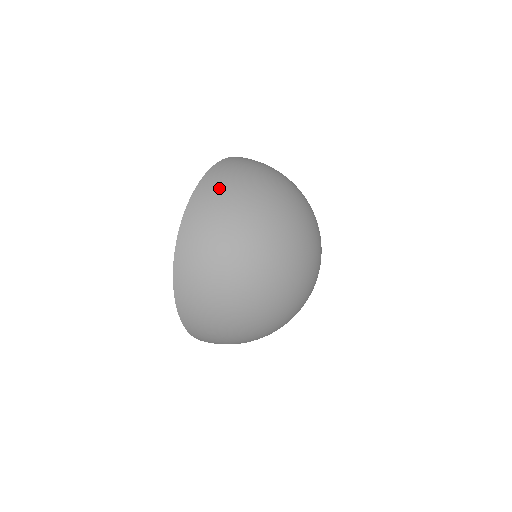
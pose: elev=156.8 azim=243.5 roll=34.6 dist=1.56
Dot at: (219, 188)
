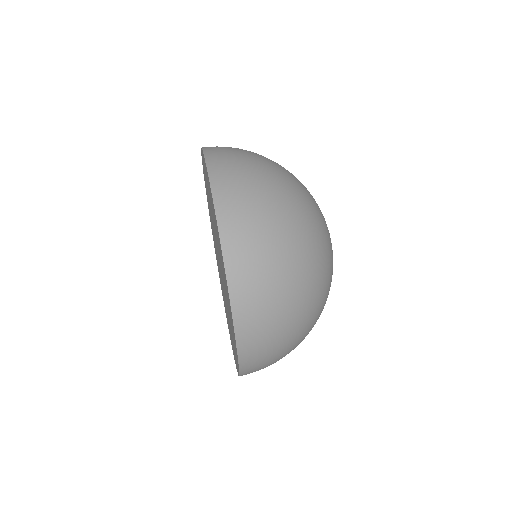
Dot at: (249, 222)
